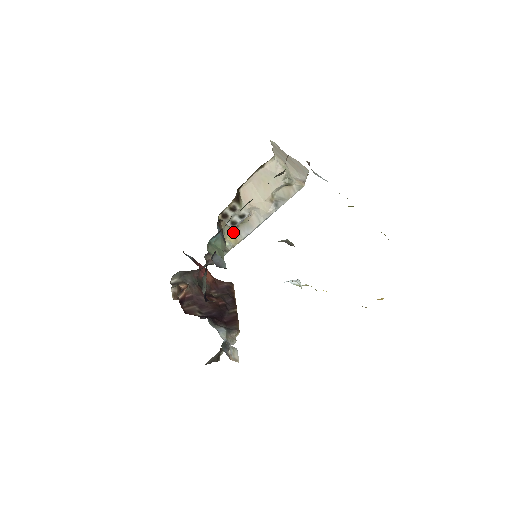
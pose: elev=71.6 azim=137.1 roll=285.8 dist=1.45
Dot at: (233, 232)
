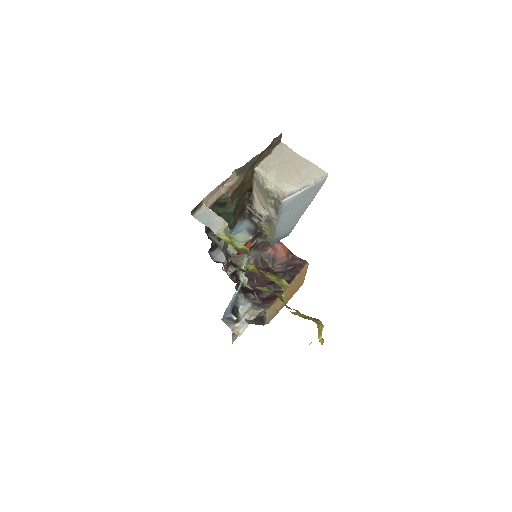
Dot at: (269, 224)
